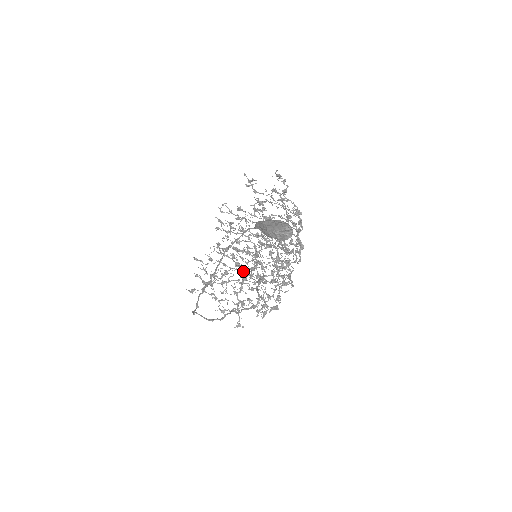
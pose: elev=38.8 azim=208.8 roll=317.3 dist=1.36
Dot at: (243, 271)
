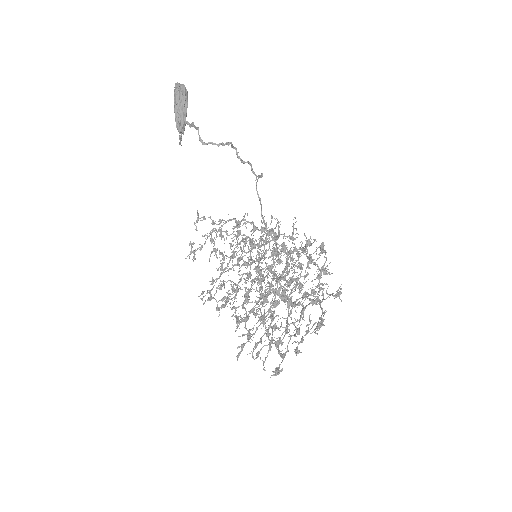
Dot at: (276, 292)
